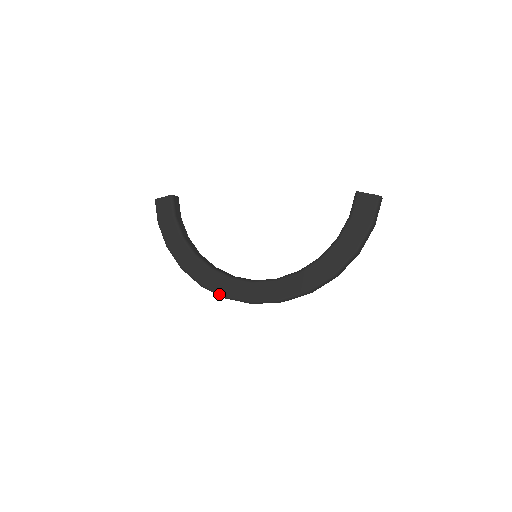
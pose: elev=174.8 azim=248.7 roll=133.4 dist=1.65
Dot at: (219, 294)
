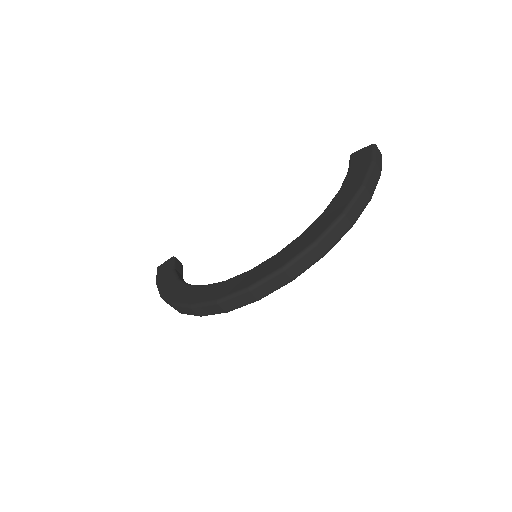
Dot at: (211, 301)
